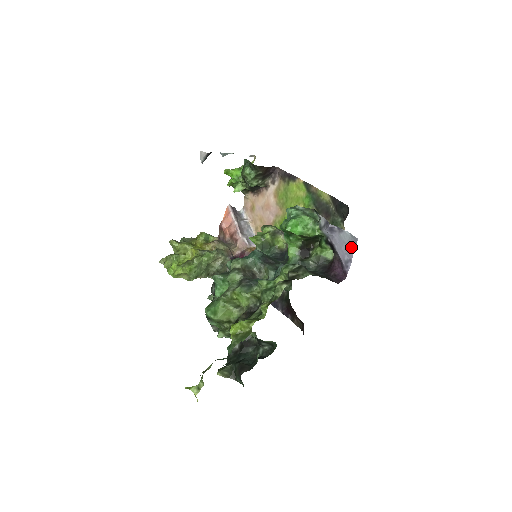
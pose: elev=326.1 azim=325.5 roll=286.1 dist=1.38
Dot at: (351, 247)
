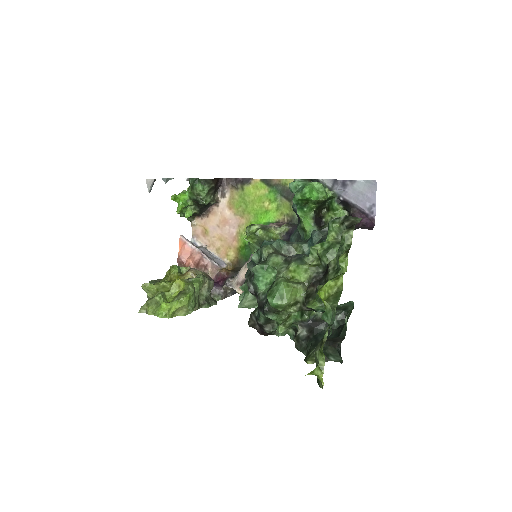
Dot at: (370, 192)
